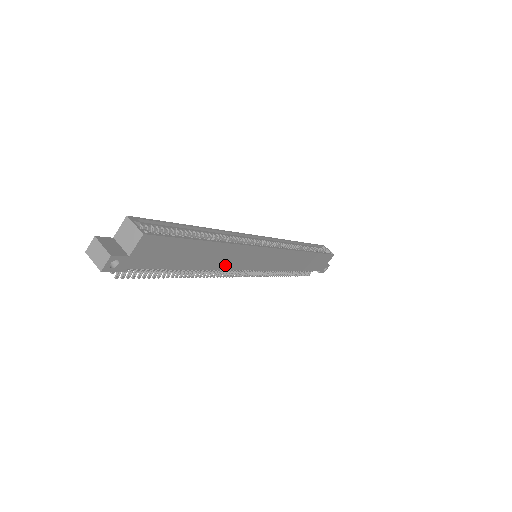
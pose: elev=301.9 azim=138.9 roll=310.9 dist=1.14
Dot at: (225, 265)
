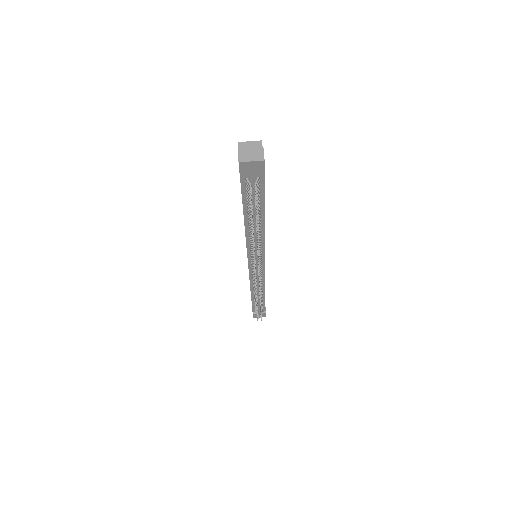
Dot at: occluded
